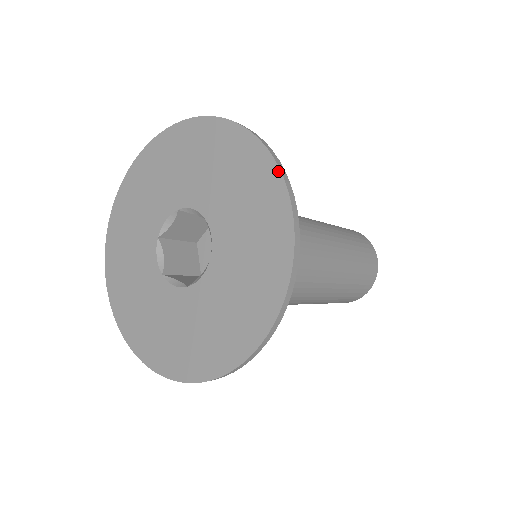
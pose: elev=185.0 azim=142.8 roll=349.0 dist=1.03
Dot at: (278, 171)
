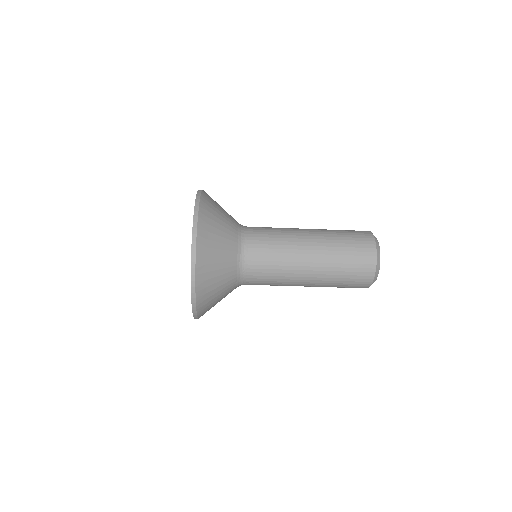
Dot at: occluded
